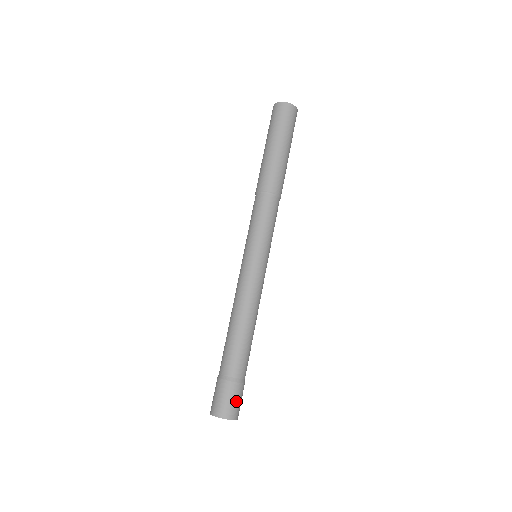
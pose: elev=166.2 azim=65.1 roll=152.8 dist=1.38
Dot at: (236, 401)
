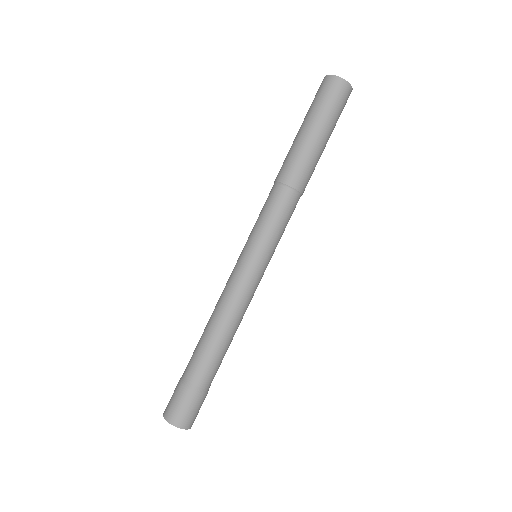
Dot at: (179, 406)
